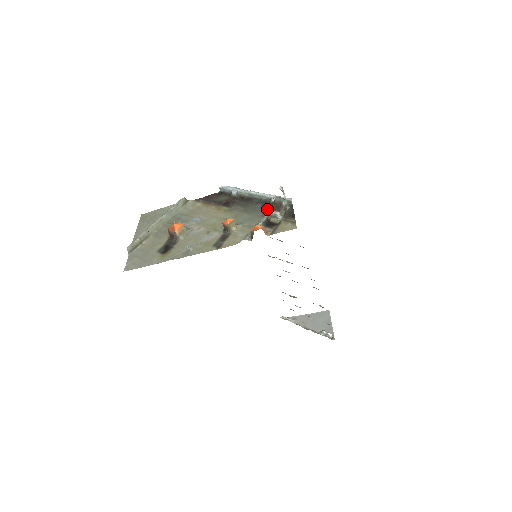
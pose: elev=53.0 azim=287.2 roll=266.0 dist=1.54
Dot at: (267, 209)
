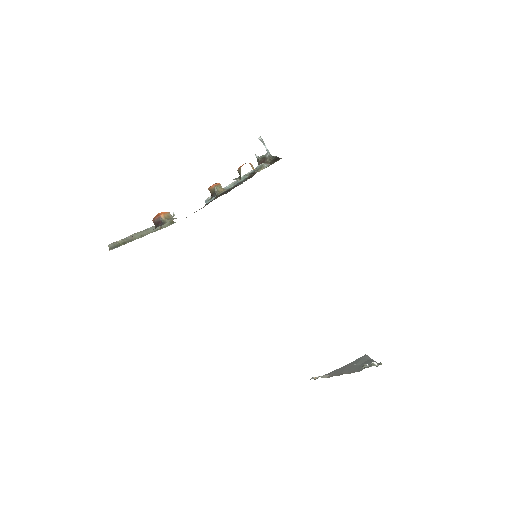
Dot at: (253, 175)
